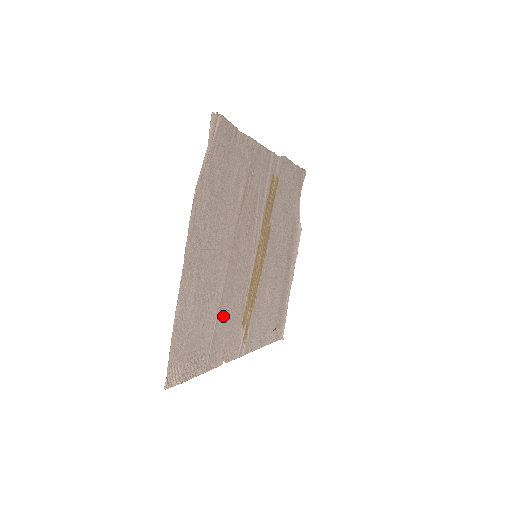
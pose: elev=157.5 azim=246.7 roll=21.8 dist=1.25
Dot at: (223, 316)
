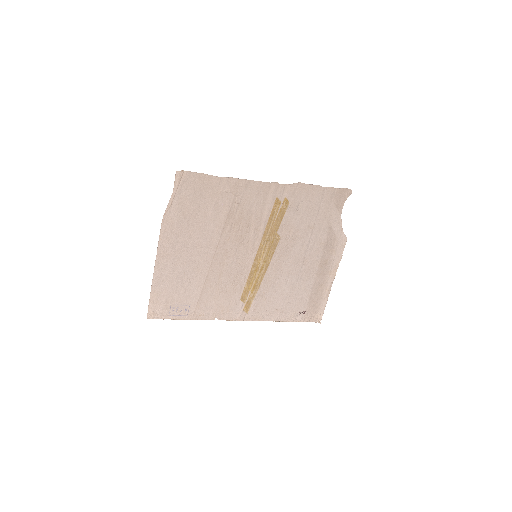
Dot at: (211, 290)
